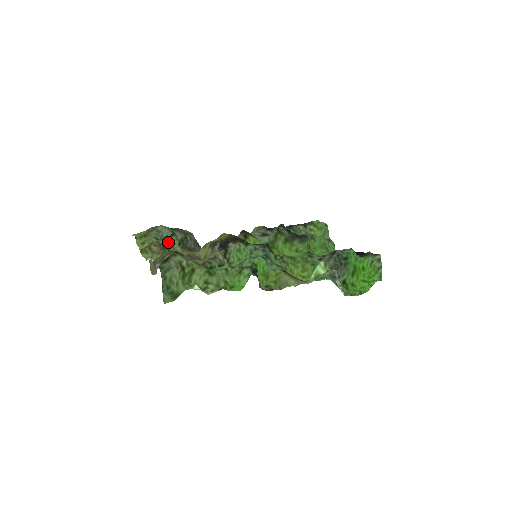
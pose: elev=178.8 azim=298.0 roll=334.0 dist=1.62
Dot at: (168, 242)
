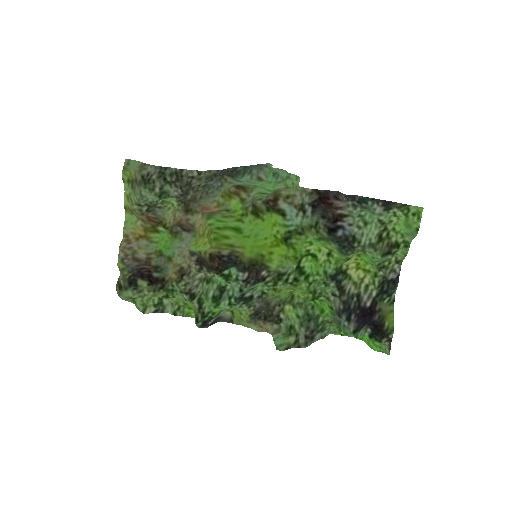
Dot at: (157, 203)
